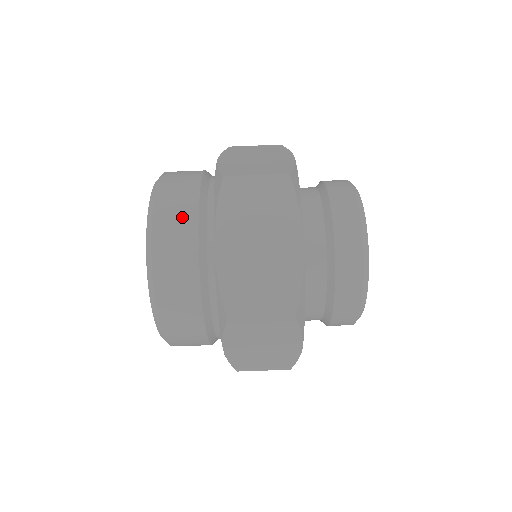
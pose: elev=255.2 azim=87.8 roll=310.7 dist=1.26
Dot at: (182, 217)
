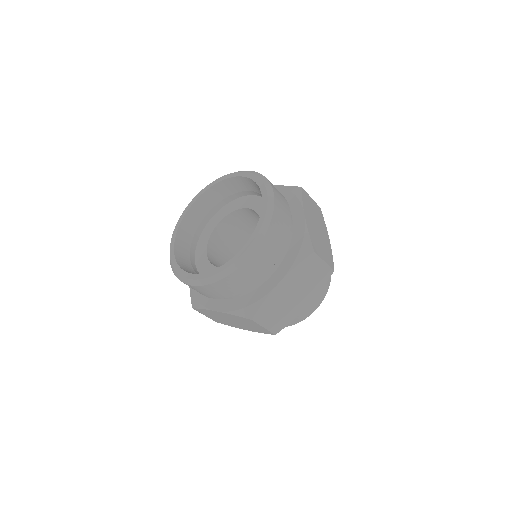
Dot at: (275, 248)
